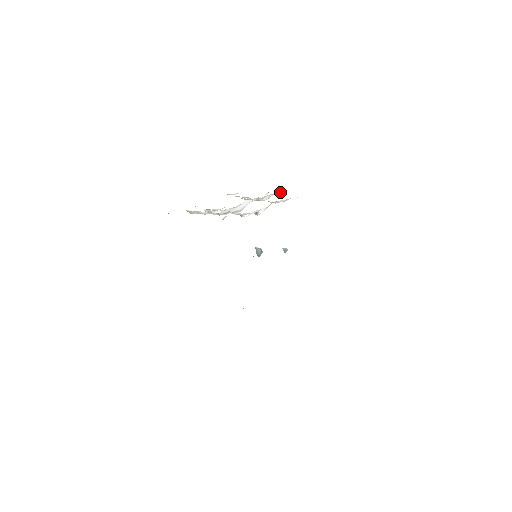
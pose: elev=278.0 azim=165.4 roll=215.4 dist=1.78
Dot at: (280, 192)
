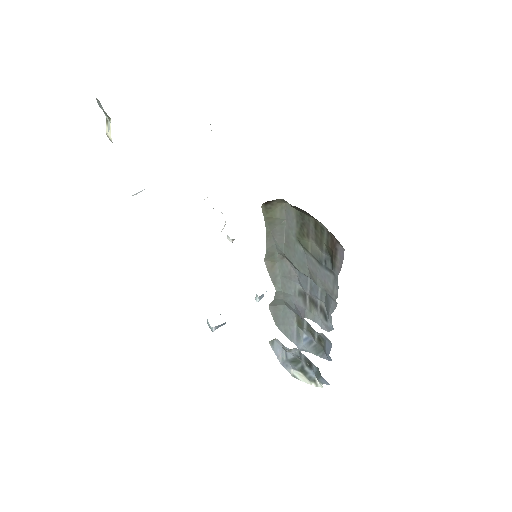
Dot at: occluded
